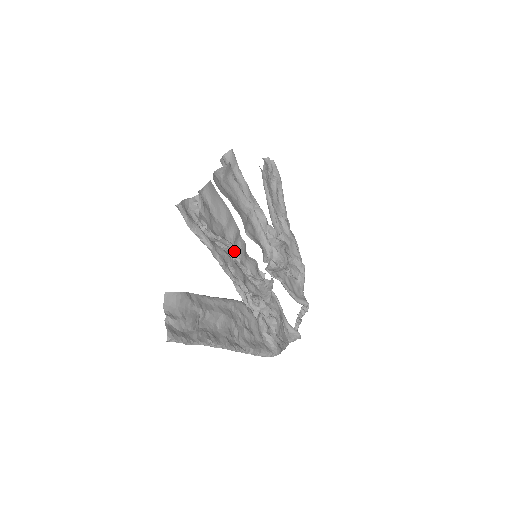
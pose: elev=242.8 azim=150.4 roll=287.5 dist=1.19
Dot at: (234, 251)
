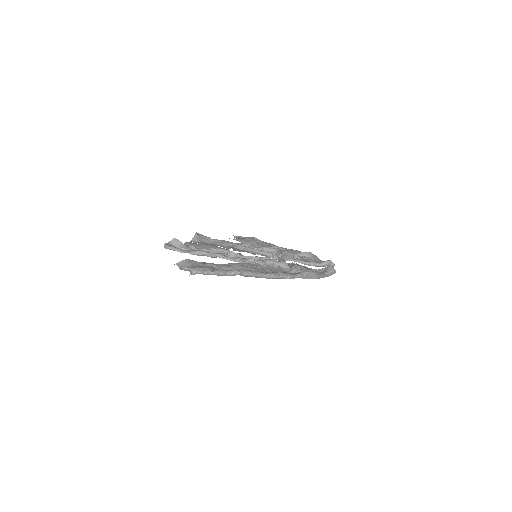
Dot at: (228, 252)
